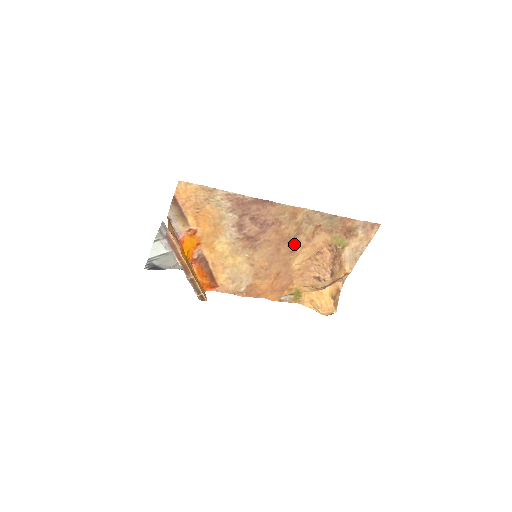
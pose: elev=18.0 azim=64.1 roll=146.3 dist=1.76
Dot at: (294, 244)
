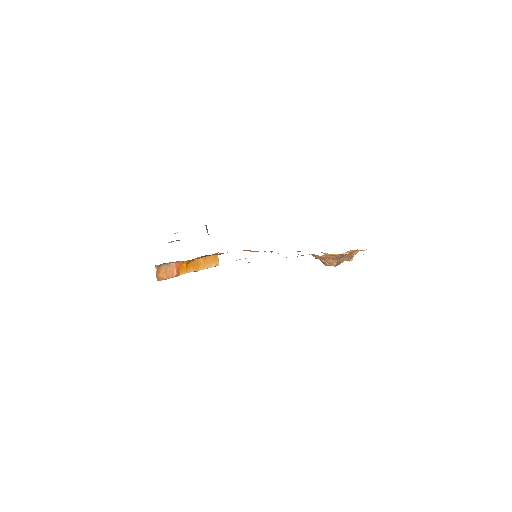
Dot at: occluded
